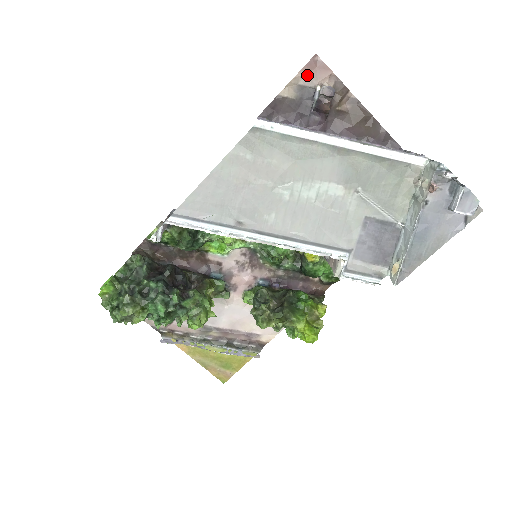
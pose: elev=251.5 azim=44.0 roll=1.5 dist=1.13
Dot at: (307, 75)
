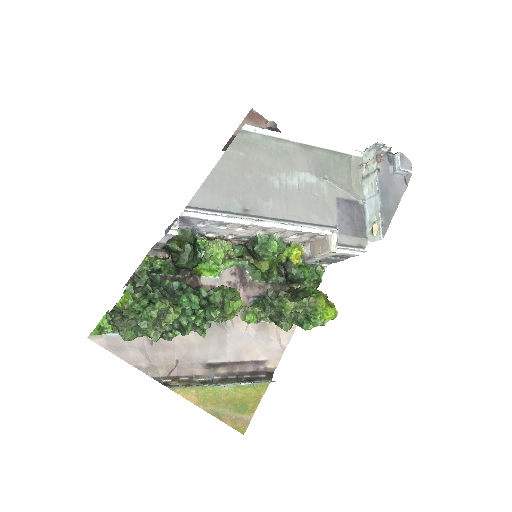
Dot at: (250, 122)
